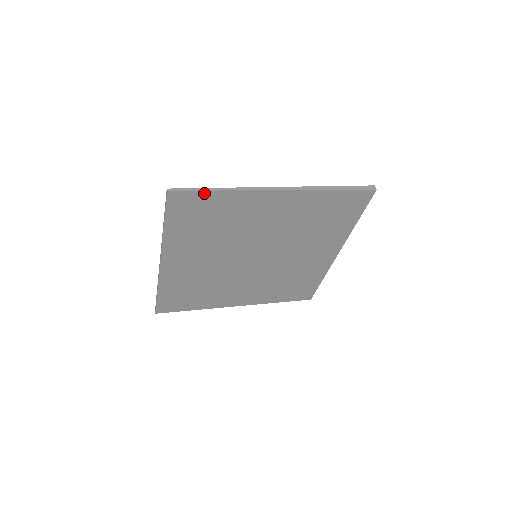
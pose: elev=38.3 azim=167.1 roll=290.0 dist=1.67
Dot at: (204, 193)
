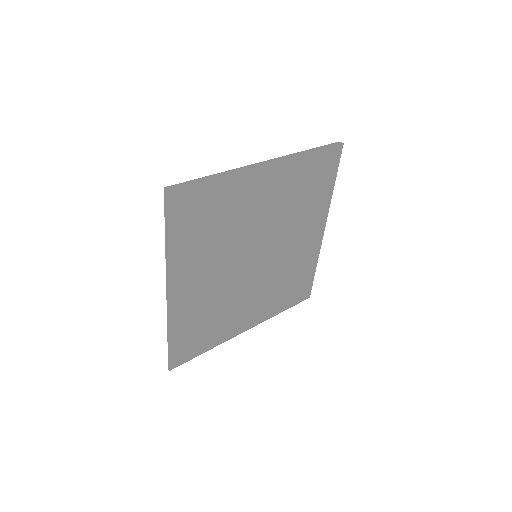
Dot at: (201, 183)
